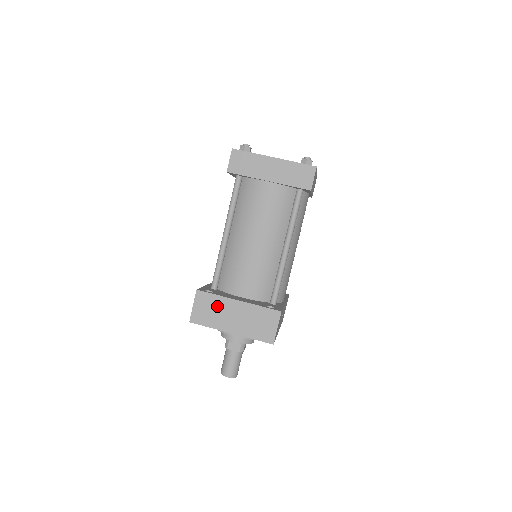
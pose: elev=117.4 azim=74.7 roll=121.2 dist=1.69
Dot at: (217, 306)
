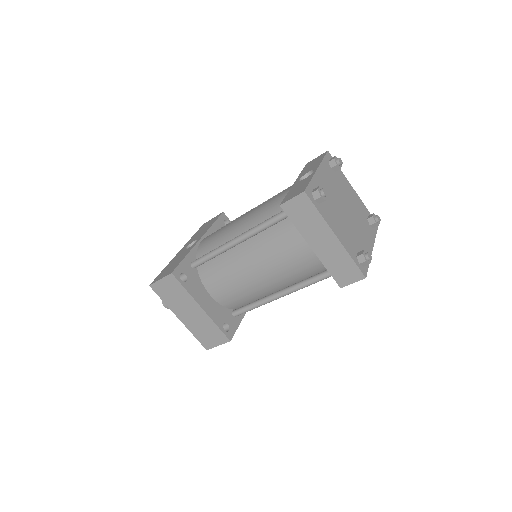
Dot at: (181, 296)
